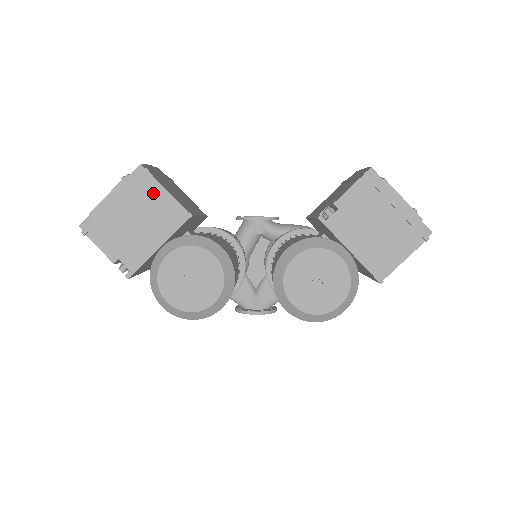
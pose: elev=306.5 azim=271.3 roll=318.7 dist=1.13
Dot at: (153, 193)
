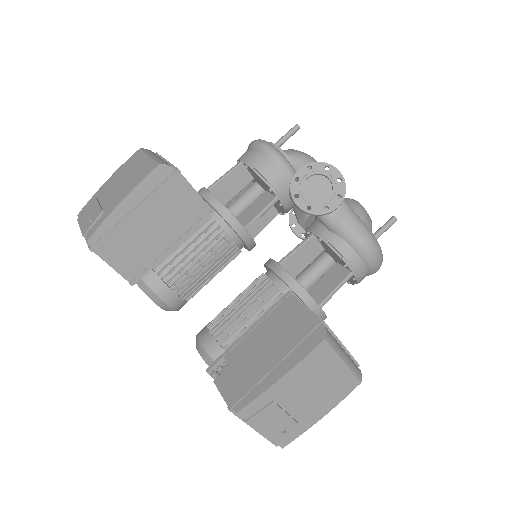
Dot at: occluded
